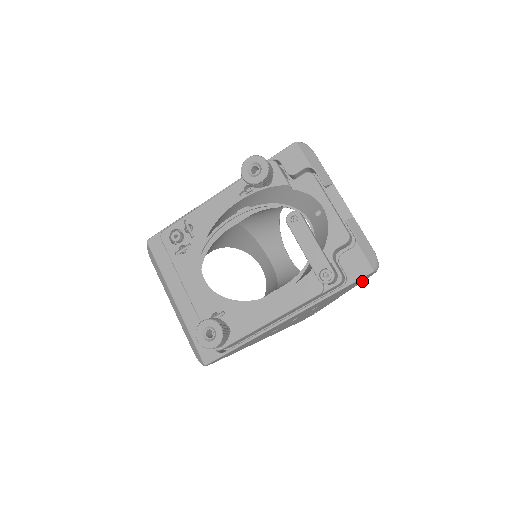
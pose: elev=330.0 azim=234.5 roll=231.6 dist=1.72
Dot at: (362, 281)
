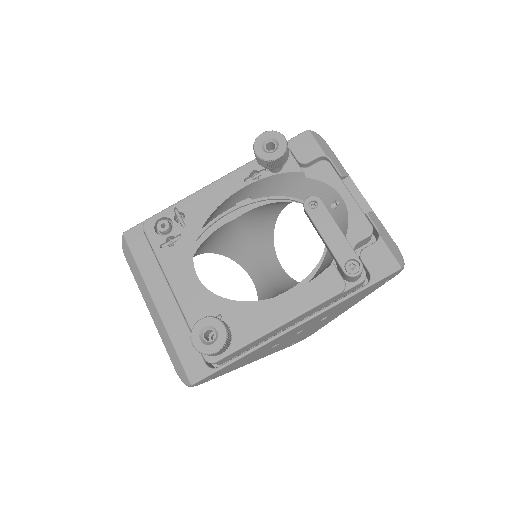
Dot at: (380, 286)
